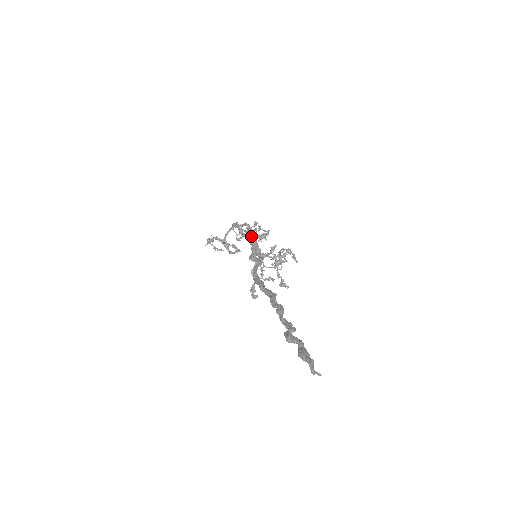
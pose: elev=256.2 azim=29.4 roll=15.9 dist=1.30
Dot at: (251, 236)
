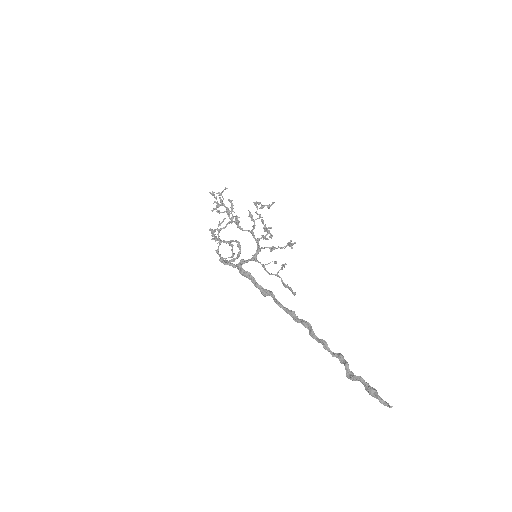
Dot at: (241, 272)
